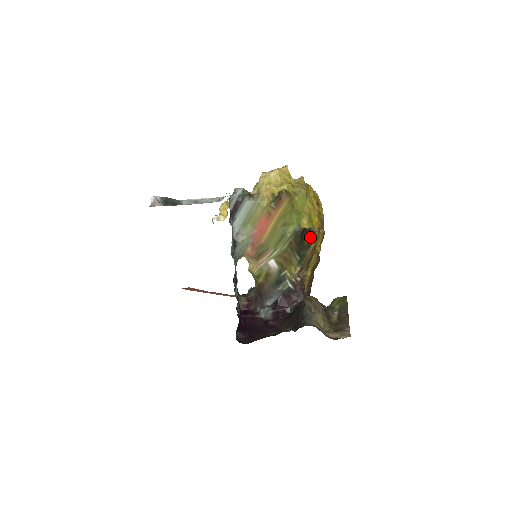
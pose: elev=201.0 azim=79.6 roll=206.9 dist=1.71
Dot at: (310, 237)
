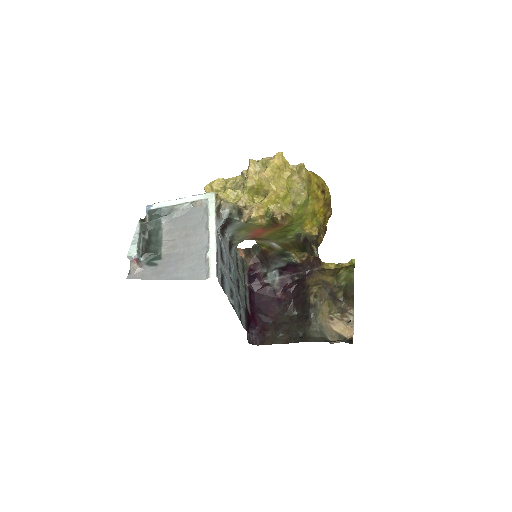
Dot at: occluded
